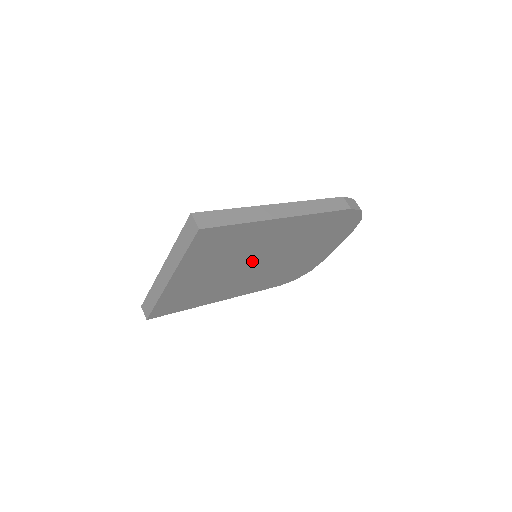
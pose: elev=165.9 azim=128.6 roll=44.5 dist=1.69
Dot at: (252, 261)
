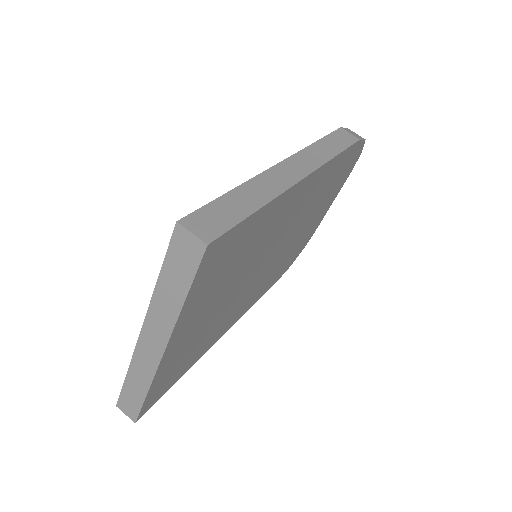
Dot at: (258, 265)
